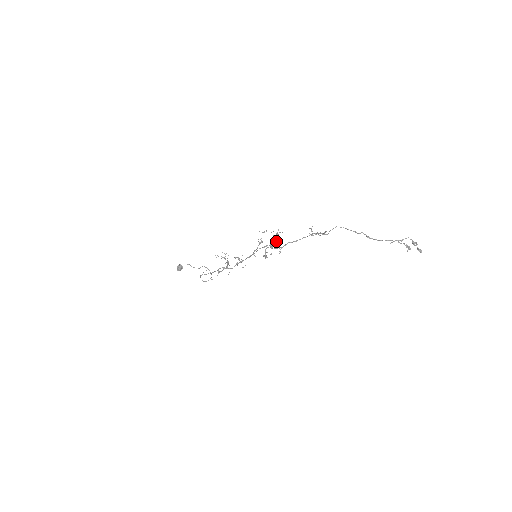
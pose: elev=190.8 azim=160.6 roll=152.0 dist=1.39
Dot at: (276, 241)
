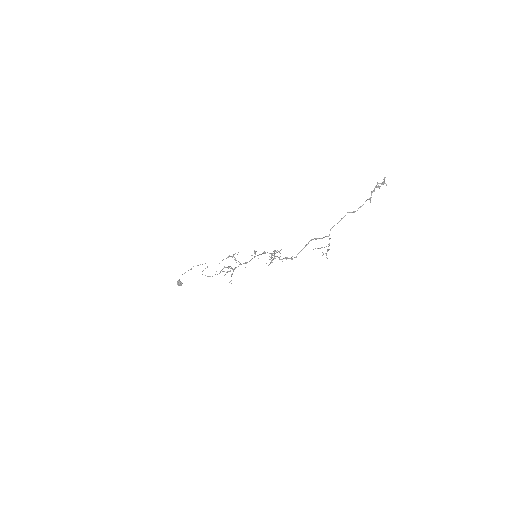
Dot at: occluded
